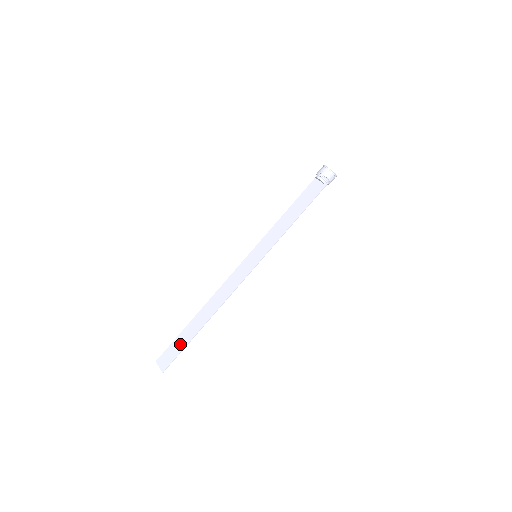
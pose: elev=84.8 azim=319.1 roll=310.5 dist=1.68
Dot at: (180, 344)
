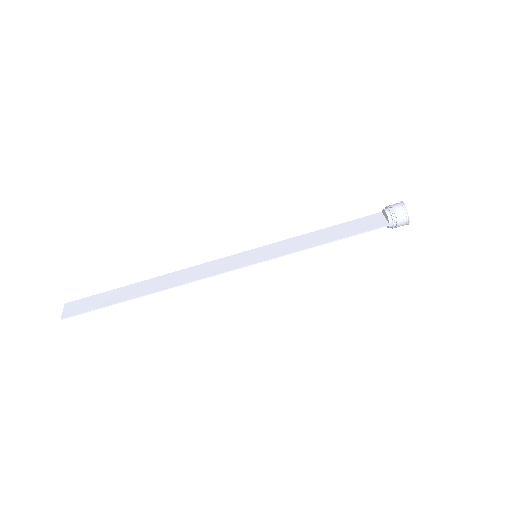
Dot at: (103, 300)
